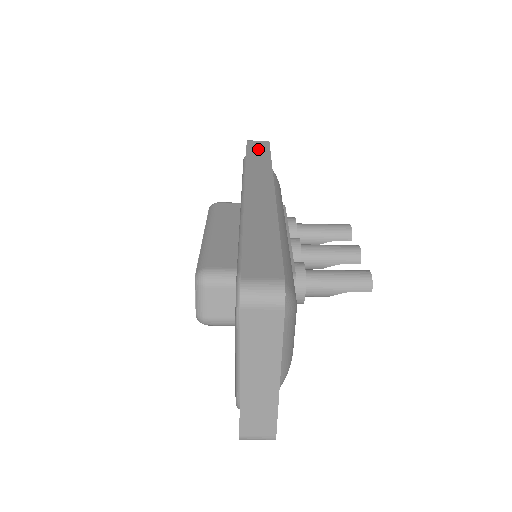
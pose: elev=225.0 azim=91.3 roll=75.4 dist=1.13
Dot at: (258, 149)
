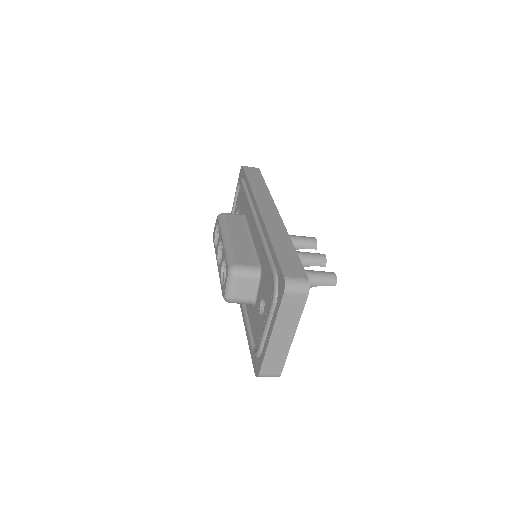
Dot at: (254, 175)
